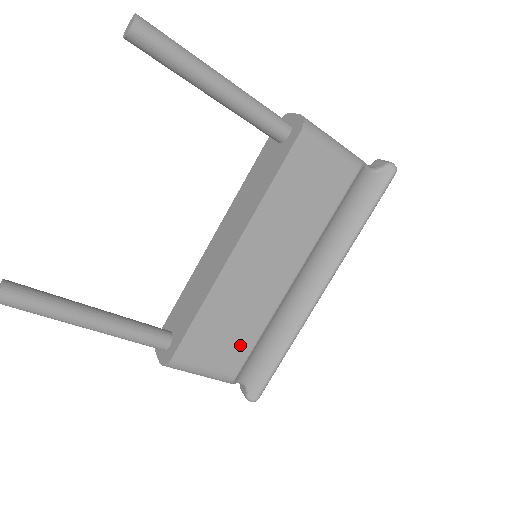
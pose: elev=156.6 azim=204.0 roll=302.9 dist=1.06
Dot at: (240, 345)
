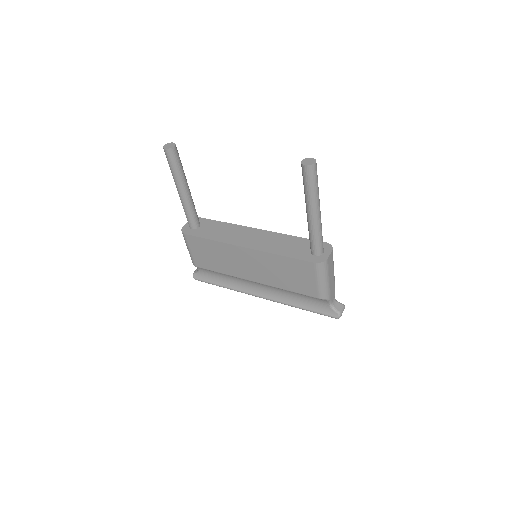
Dot at: (210, 264)
